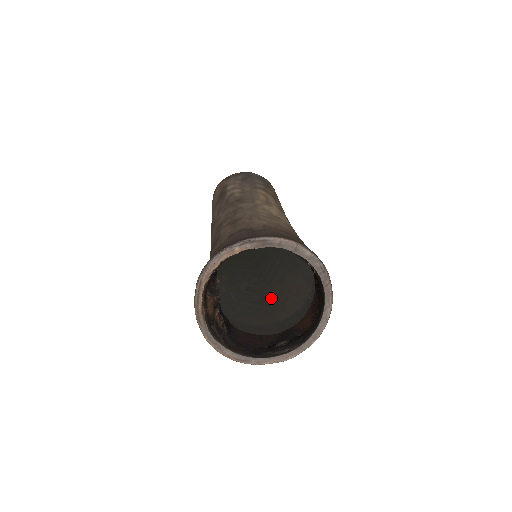
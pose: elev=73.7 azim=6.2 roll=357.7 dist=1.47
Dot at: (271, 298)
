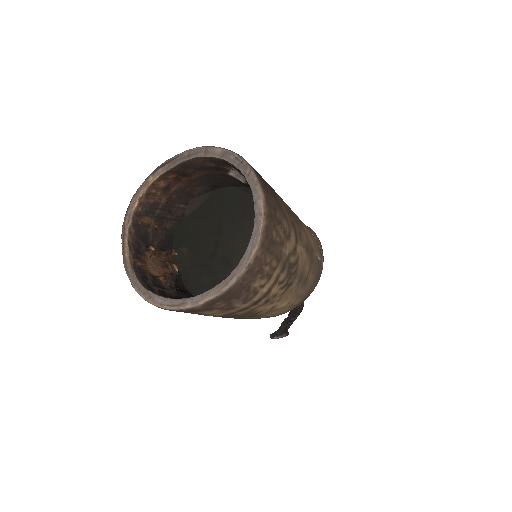
Dot at: (233, 252)
